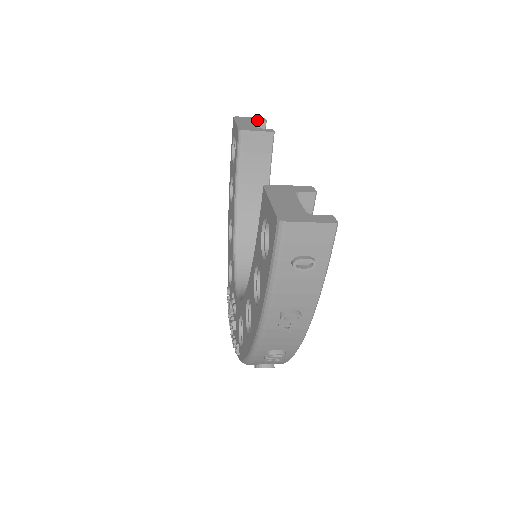
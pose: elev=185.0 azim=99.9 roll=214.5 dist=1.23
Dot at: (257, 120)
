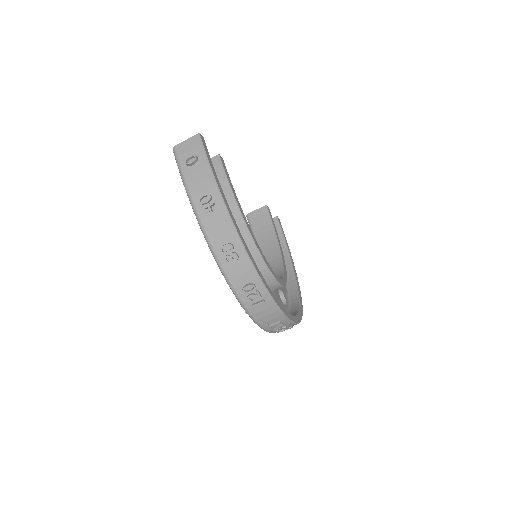
Dot at: occluded
